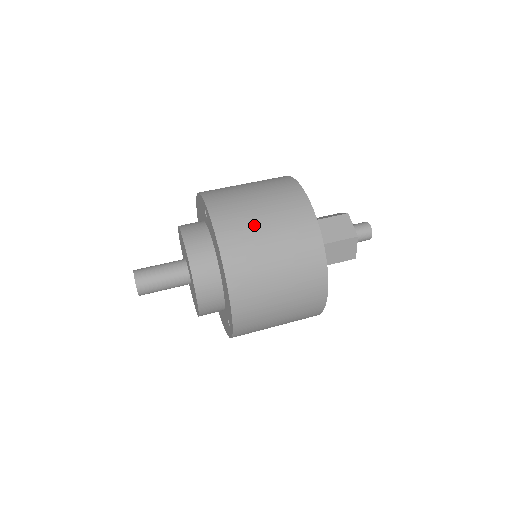
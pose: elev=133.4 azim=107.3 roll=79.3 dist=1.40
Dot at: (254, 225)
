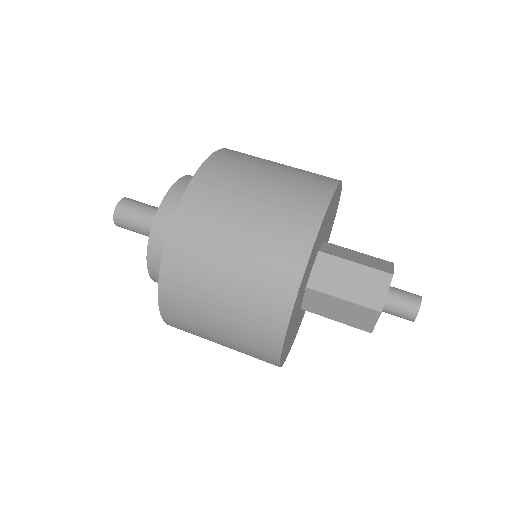
Dot at: (265, 161)
